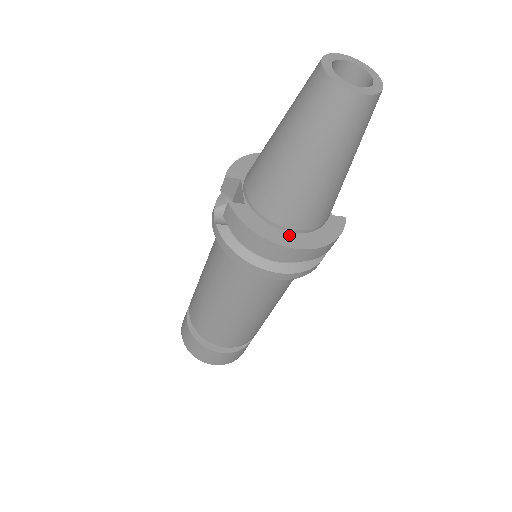
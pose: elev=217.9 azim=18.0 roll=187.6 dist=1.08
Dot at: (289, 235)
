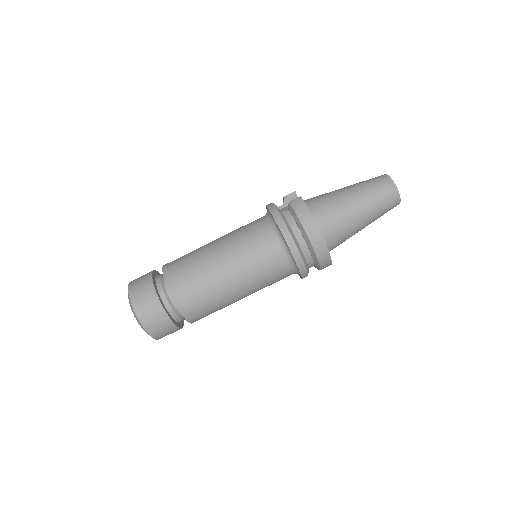
Dot at: occluded
